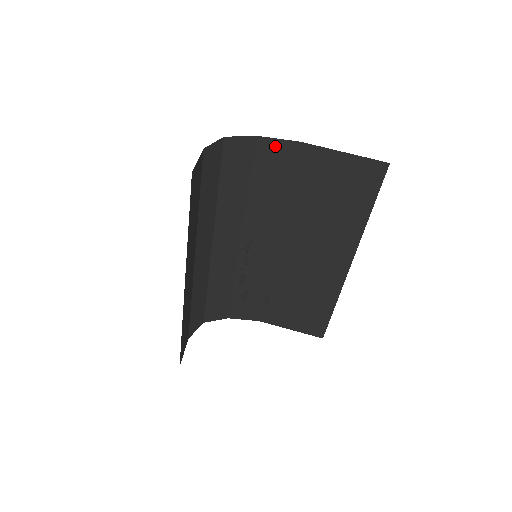
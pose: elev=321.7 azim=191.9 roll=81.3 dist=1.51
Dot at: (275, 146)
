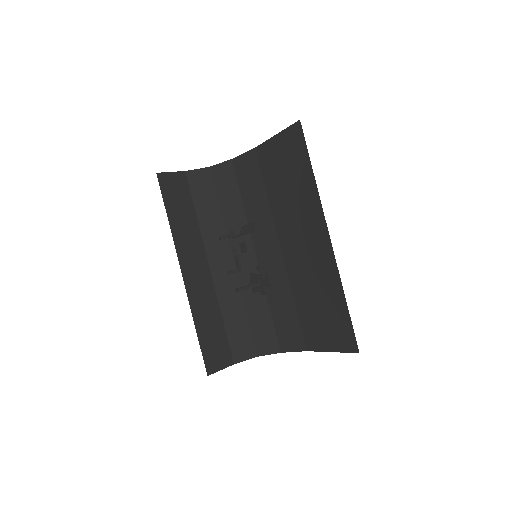
Dot at: (243, 160)
